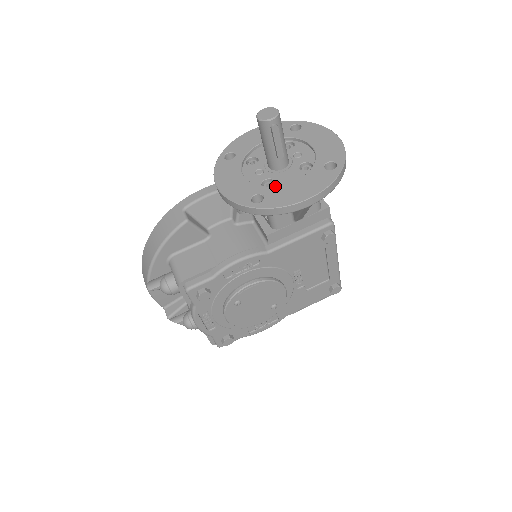
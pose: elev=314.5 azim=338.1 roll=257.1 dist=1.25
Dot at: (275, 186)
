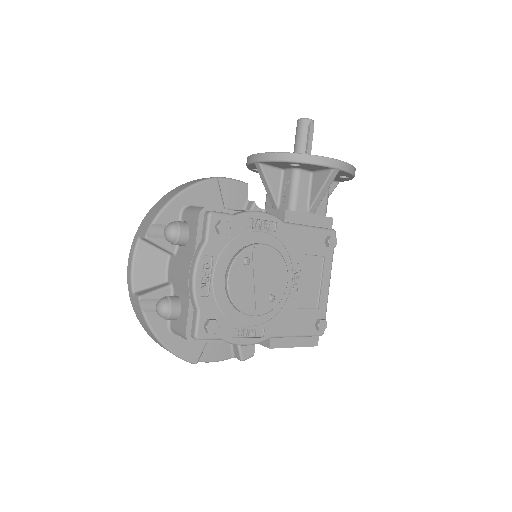
Dot at: occluded
